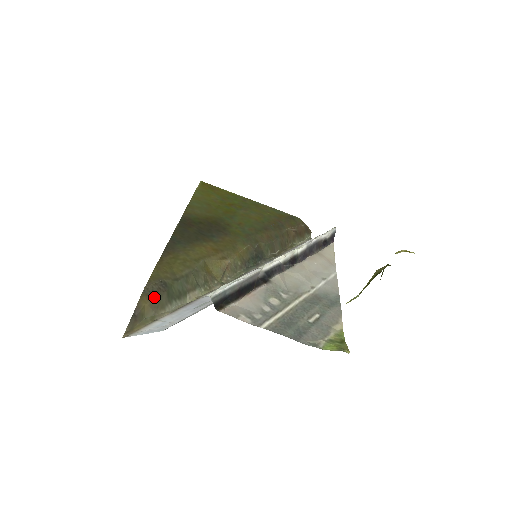
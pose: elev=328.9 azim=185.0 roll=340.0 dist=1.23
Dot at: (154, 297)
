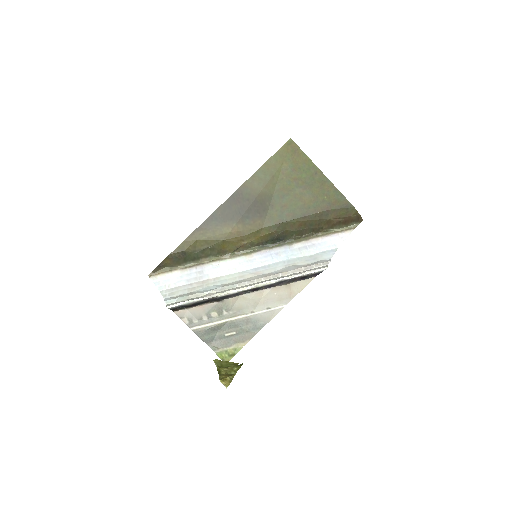
Dot at: (174, 260)
